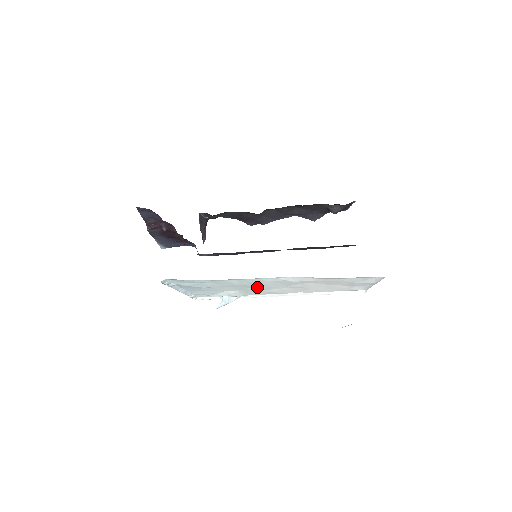
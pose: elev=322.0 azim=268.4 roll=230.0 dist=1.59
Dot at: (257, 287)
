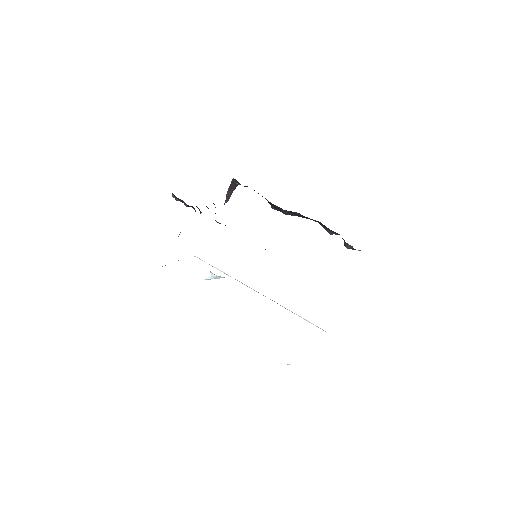
Dot at: occluded
